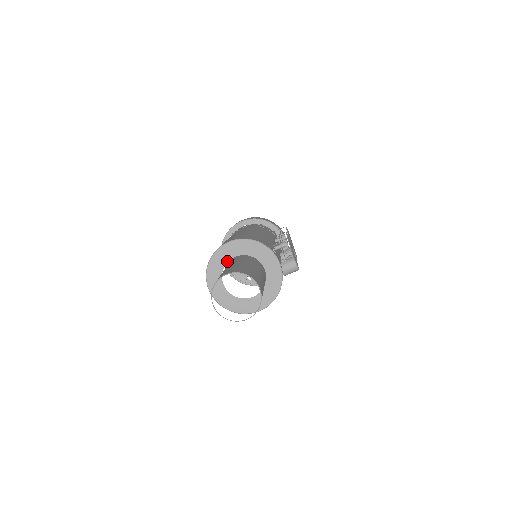
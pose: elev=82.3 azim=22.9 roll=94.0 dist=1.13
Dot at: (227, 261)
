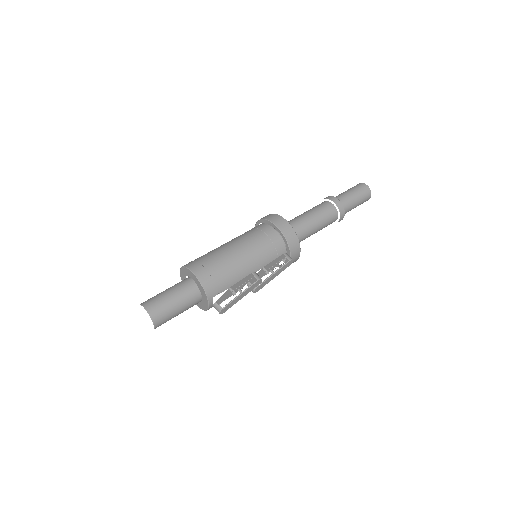
Dot at: (190, 277)
